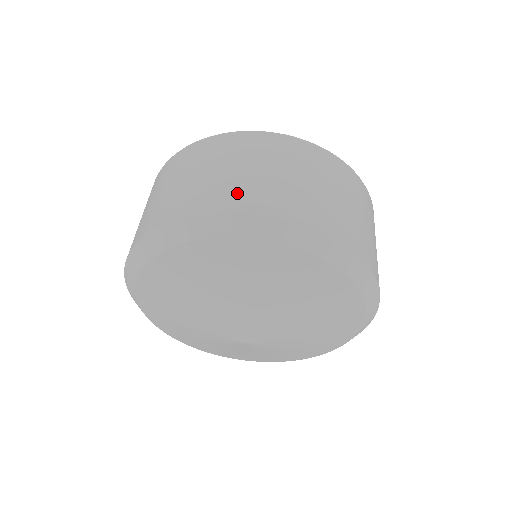
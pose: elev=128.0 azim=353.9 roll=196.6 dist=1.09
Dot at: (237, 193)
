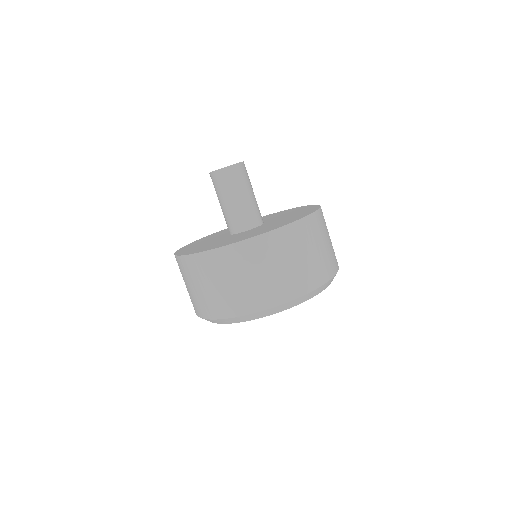
Dot at: (203, 306)
